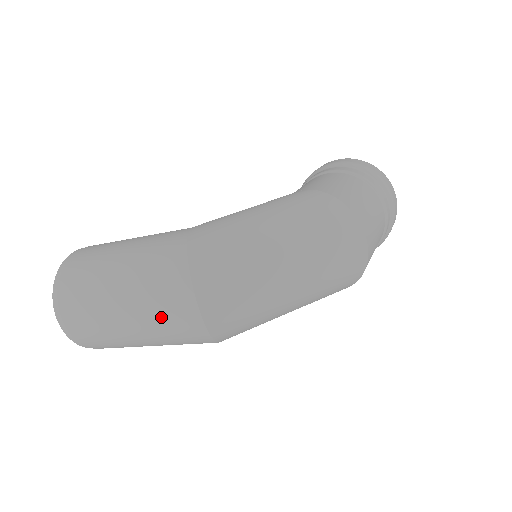
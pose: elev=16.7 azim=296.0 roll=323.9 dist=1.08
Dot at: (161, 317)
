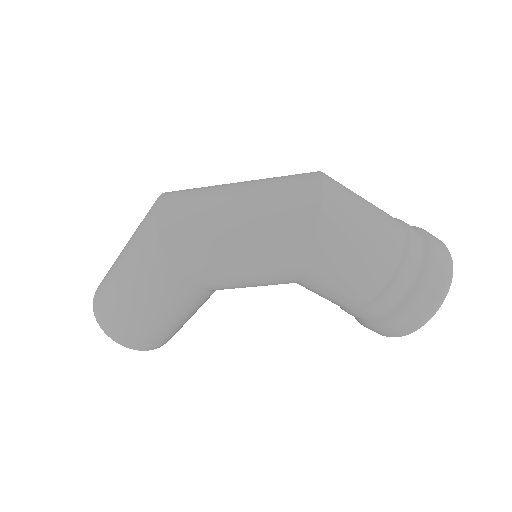
Dot at: (138, 228)
